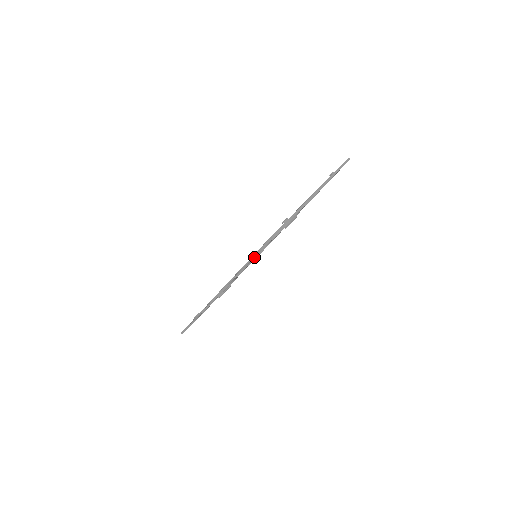
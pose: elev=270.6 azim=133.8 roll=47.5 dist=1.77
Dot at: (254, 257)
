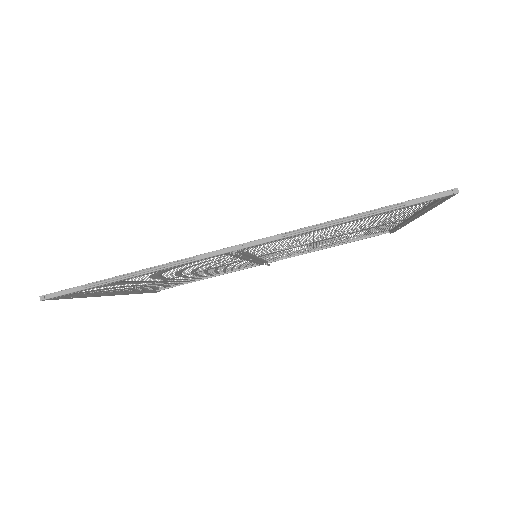
Dot at: (389, 208)
